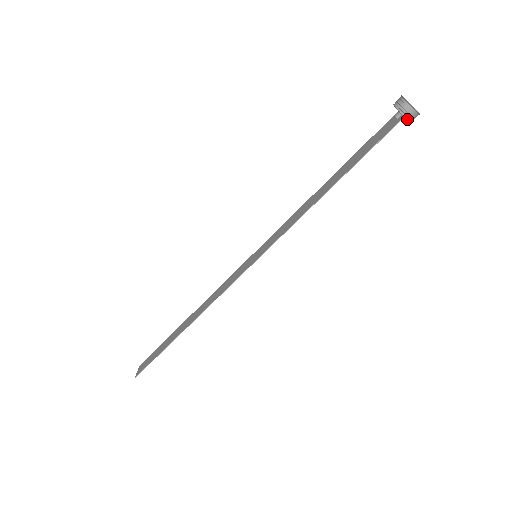
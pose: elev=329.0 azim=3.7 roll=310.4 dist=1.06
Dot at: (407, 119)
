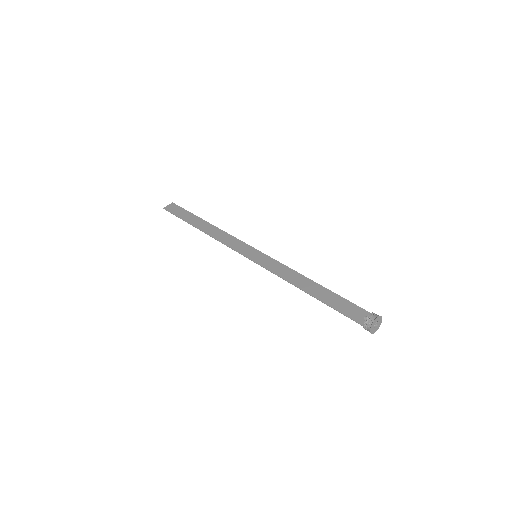
Dot at: (364, 328)
